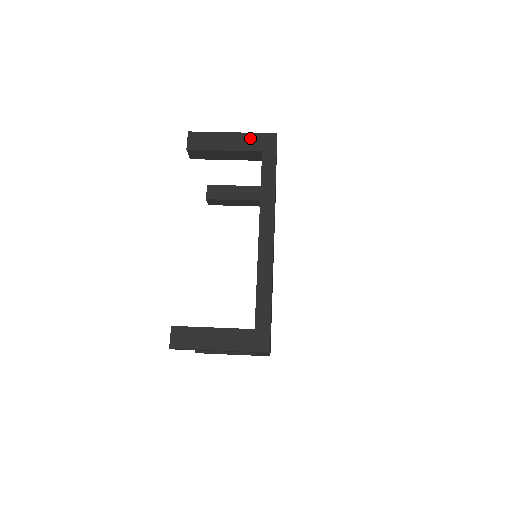
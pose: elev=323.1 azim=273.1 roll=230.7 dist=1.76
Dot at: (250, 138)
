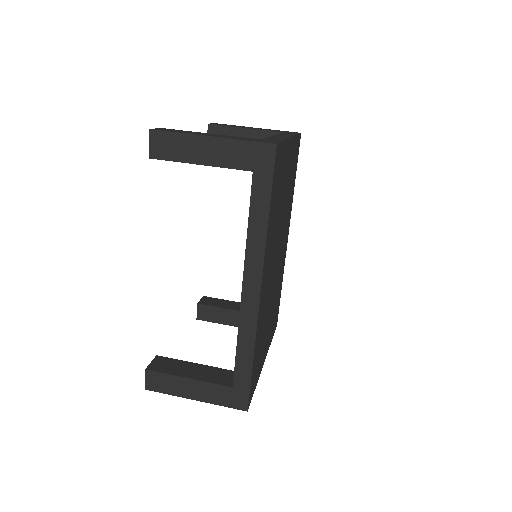
Dot at: (236, 148)
